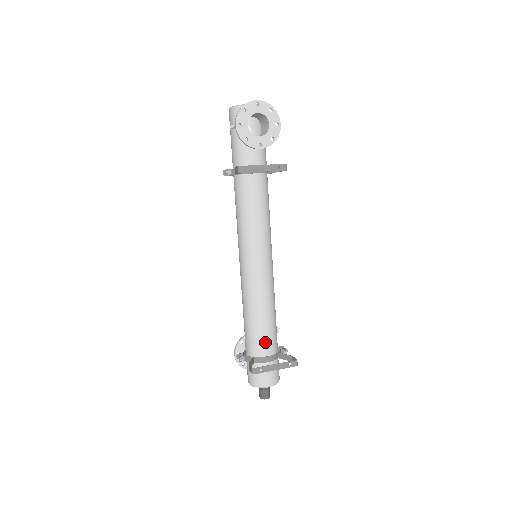
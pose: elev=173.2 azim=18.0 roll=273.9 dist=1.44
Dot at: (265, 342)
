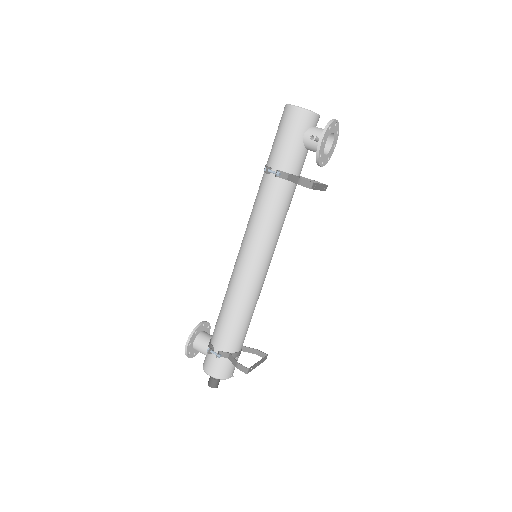
Dot at: (243, 339)
